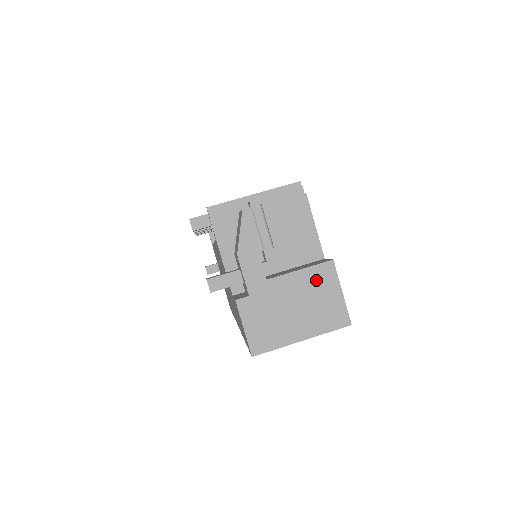
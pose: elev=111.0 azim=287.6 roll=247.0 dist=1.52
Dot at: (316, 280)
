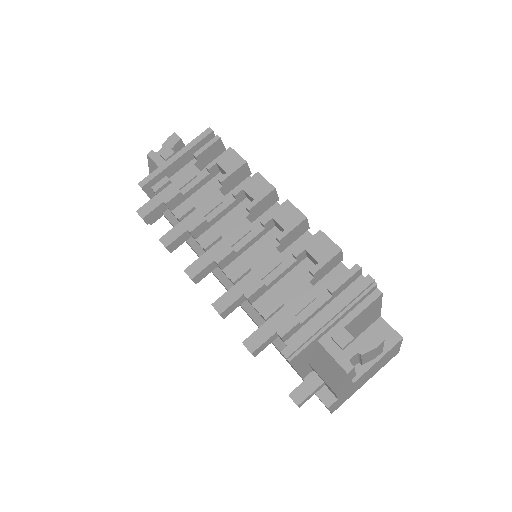
Dot at: occluded
